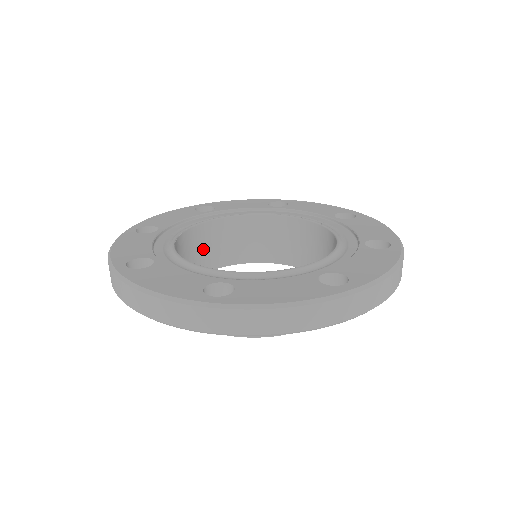
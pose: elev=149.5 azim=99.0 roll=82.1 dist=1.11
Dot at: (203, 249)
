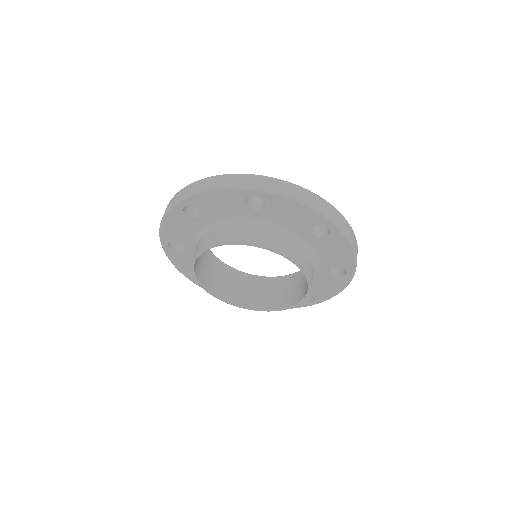
Dot at: (239, 288)
